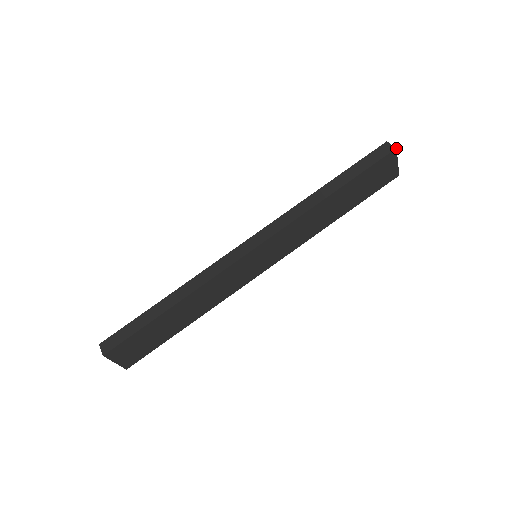
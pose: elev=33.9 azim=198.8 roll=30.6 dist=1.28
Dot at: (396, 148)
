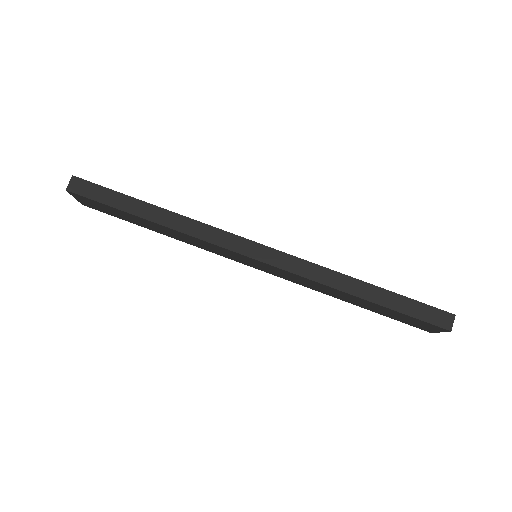
Dot at: occluded
